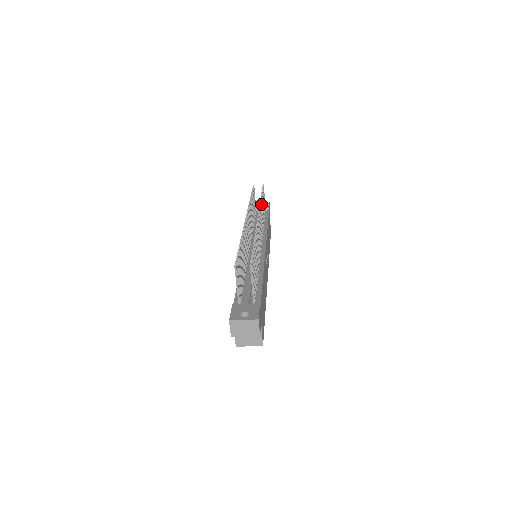
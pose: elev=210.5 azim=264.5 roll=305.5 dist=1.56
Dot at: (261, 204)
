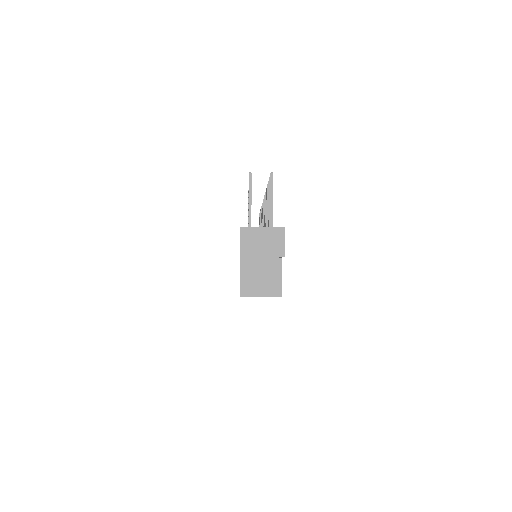
Dot at: occluded
